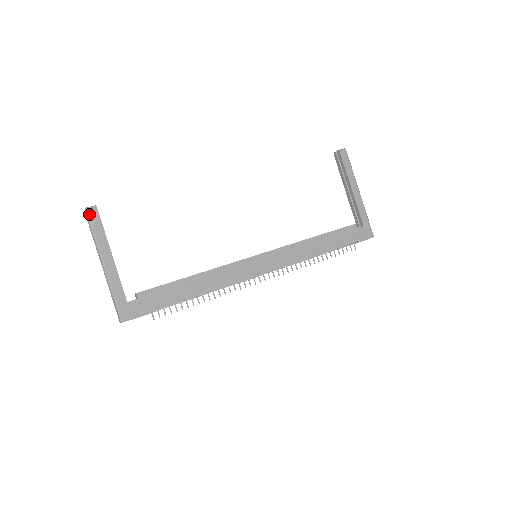
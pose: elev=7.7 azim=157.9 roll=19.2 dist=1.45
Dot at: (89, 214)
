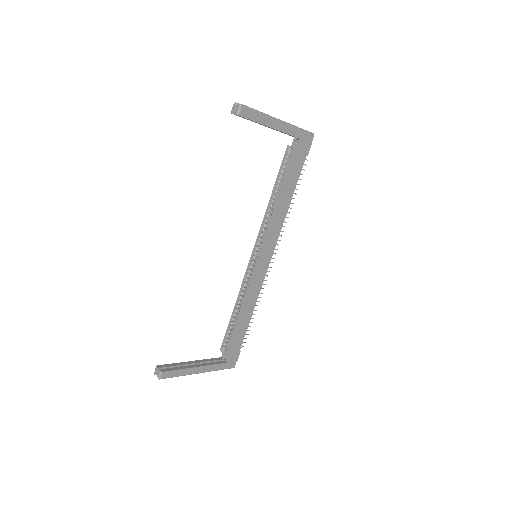
Dot at: (164, 378)
